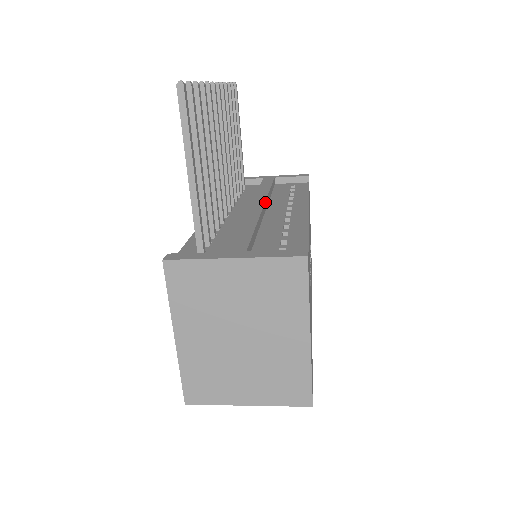
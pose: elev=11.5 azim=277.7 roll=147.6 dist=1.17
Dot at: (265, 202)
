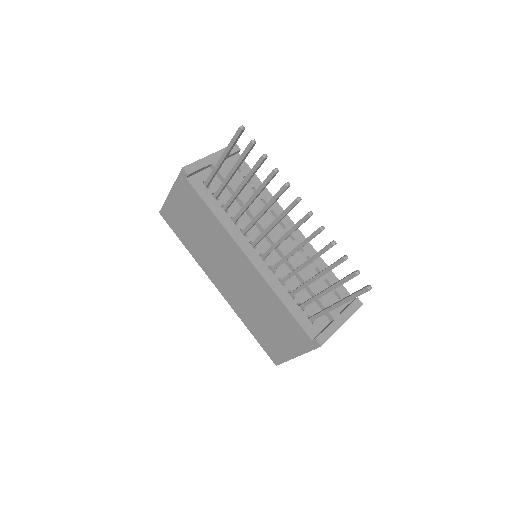
Dot at: (274, 230)
